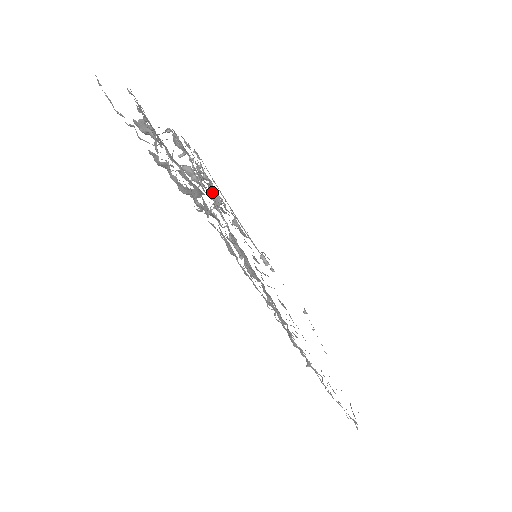
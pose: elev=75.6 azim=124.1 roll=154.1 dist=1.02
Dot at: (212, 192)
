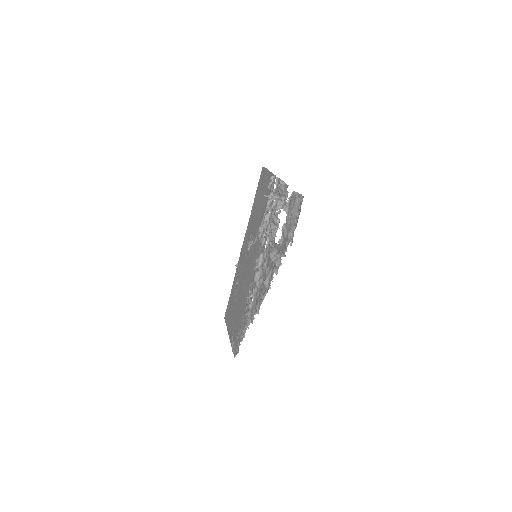
Dot at: occluded
